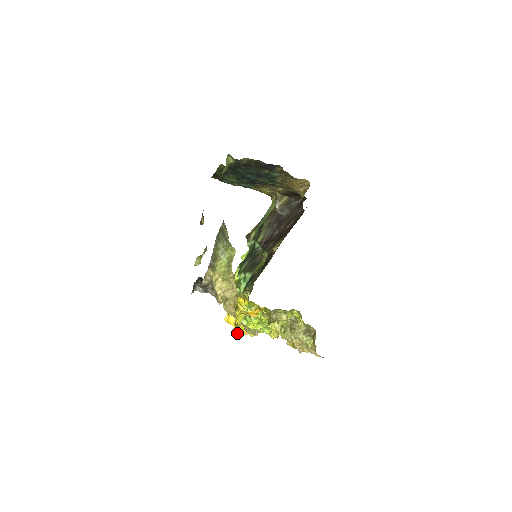
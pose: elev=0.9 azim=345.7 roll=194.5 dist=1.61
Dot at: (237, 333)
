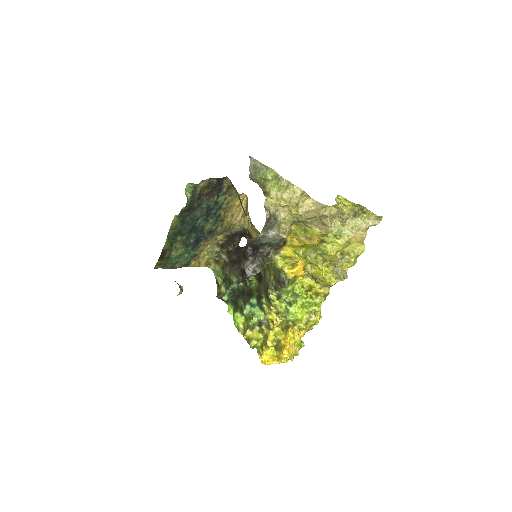
Dot at: (287, 350)
